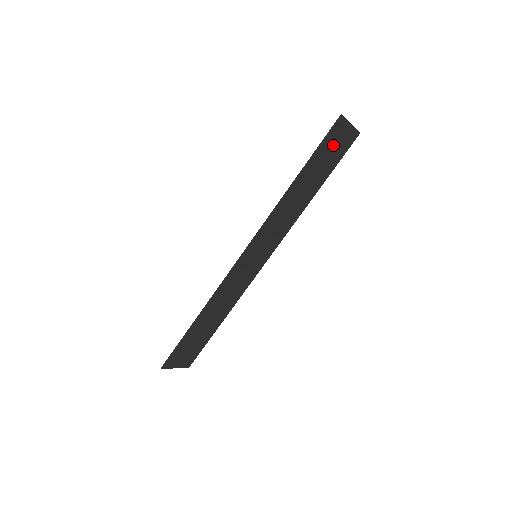
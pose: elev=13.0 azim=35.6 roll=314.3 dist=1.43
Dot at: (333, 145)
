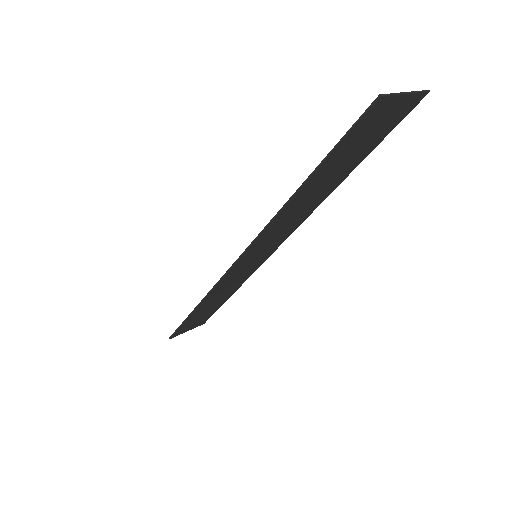
Dot at: (367, 131)
